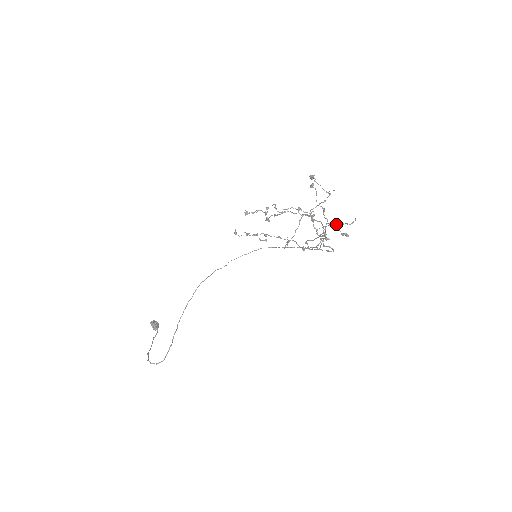
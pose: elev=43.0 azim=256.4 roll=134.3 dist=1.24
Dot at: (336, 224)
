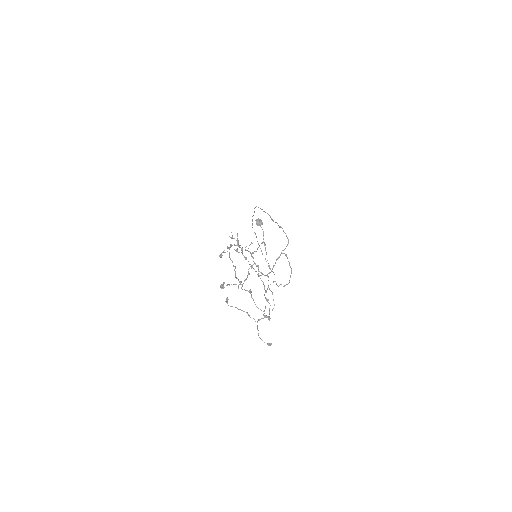
Dot at: occluded
